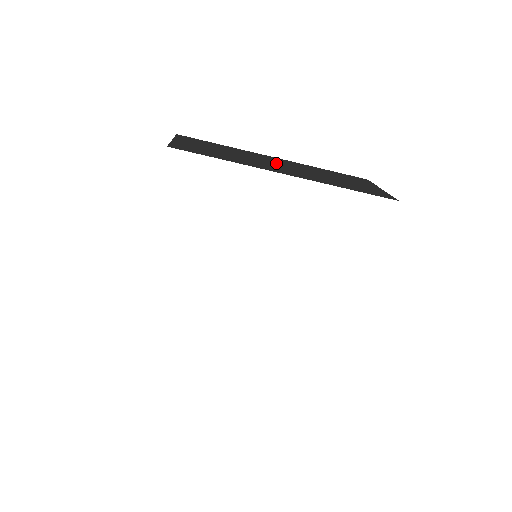
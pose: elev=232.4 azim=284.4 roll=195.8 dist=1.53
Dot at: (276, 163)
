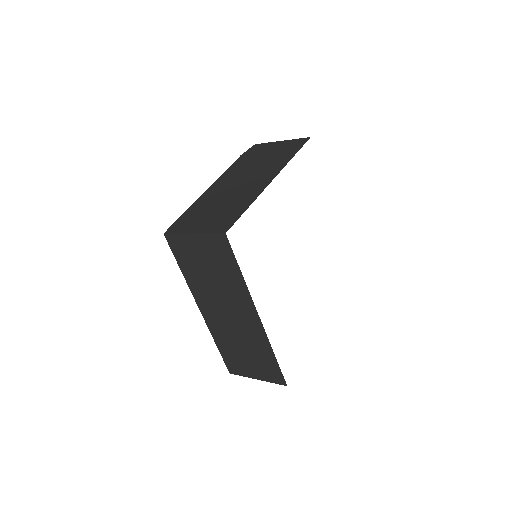
Dot at: occluded
